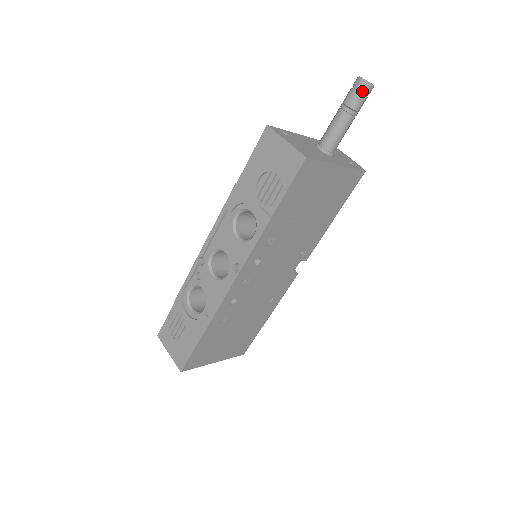
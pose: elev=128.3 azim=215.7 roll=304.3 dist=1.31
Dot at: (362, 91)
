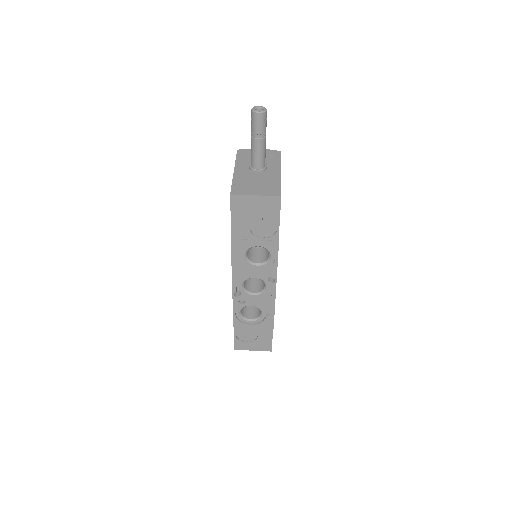
Dot at: (264, 119)
